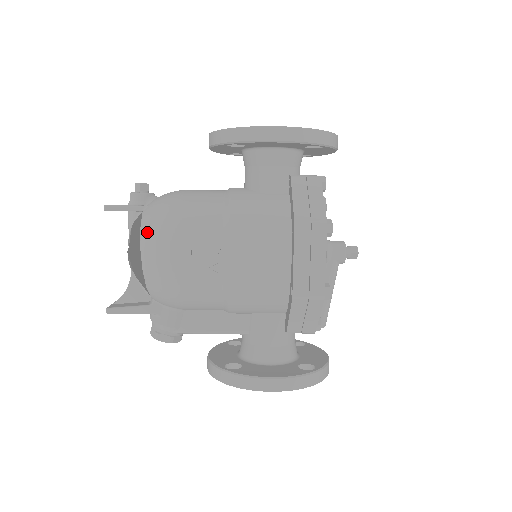
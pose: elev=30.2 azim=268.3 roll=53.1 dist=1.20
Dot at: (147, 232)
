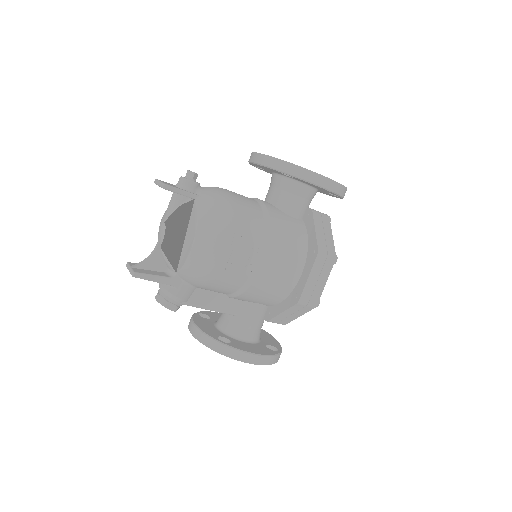
Dot at: (206, 223)
